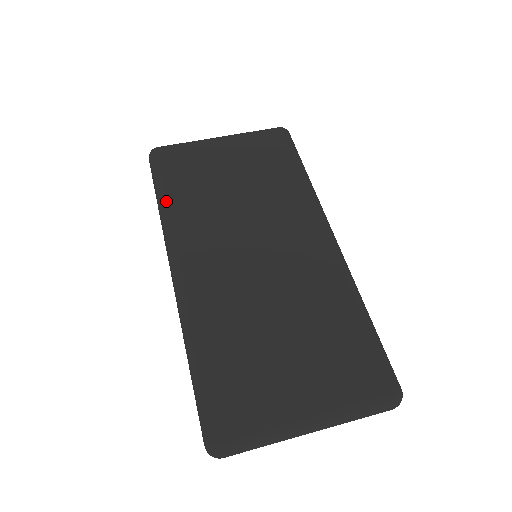
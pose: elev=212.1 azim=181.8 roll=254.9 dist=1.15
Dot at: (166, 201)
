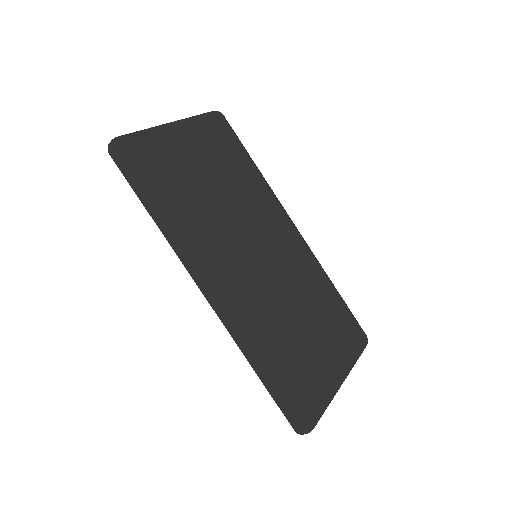
Dot at: (171, 211)
